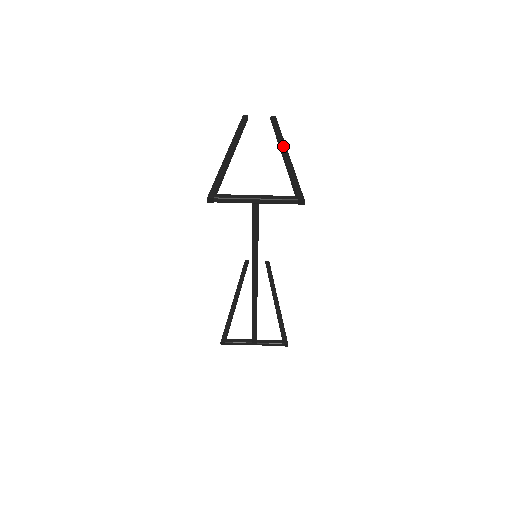
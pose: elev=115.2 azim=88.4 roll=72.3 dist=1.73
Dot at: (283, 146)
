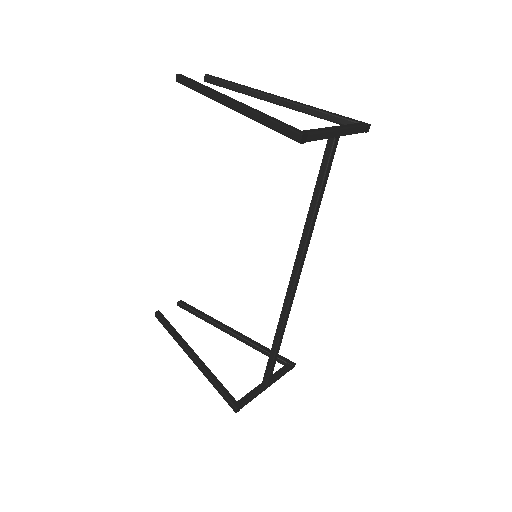
Dot at: (268, 93)
